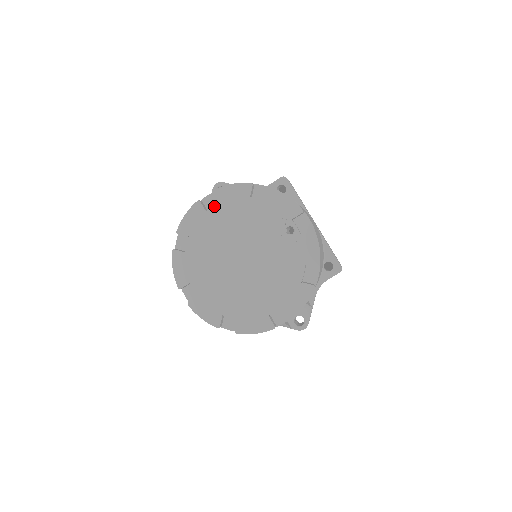
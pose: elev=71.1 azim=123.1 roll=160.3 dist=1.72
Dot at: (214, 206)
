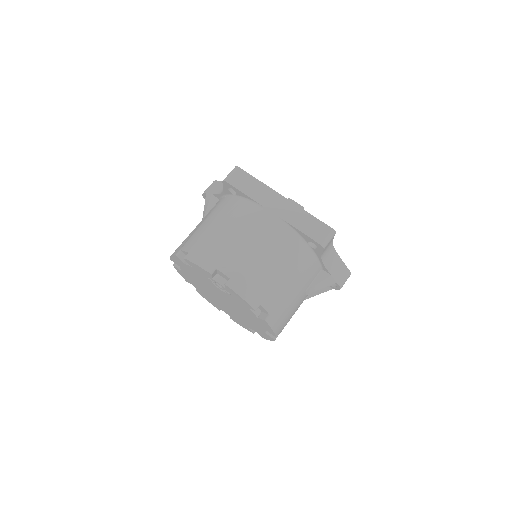
Dot at: occluded
